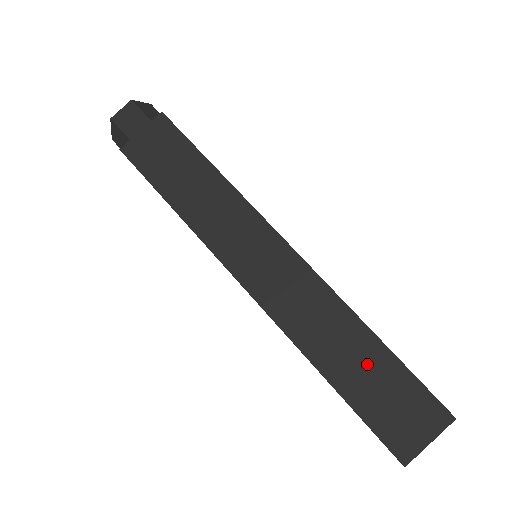
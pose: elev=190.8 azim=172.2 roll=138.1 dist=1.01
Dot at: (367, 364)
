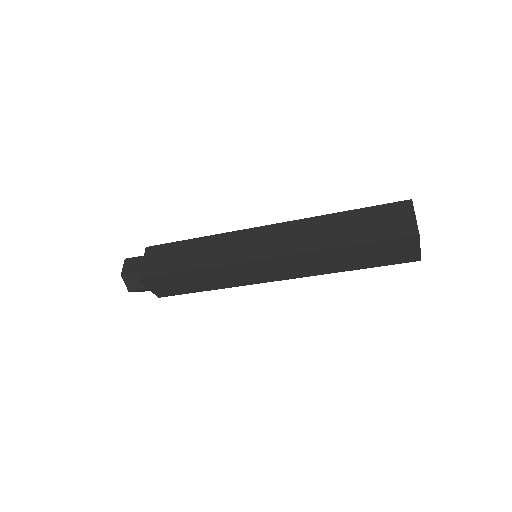
Dot at: (352, 223)
